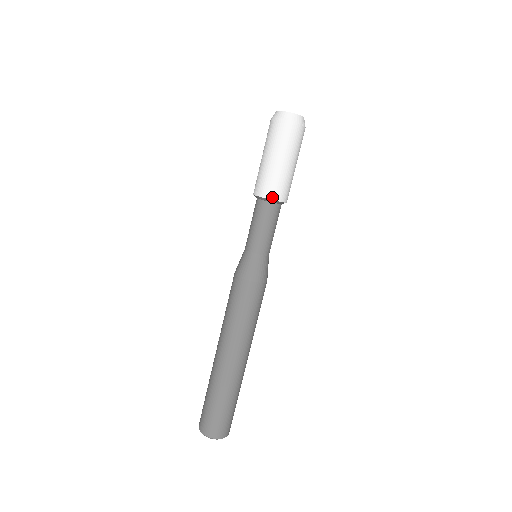
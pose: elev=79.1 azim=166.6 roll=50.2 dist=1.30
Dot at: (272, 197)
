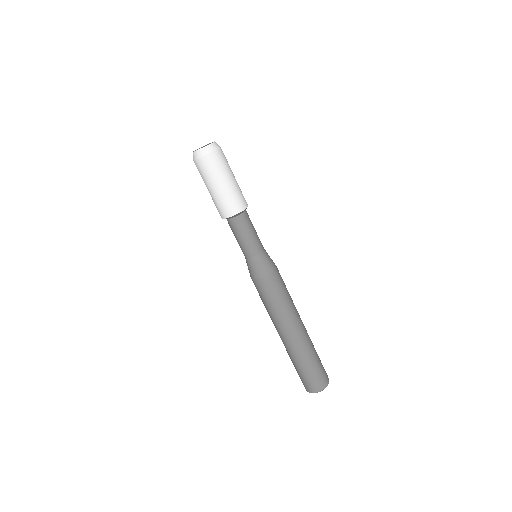
Dot at: (231, 214)
